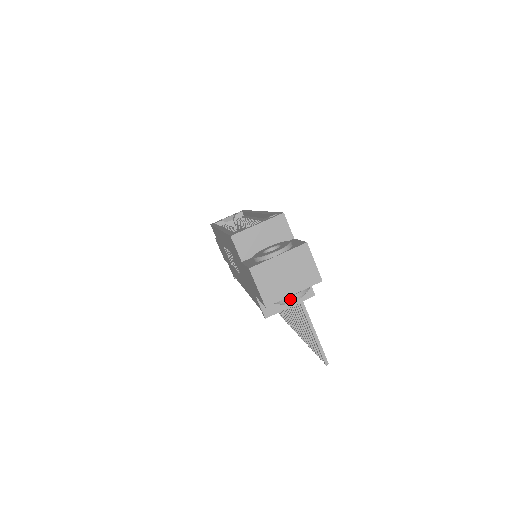
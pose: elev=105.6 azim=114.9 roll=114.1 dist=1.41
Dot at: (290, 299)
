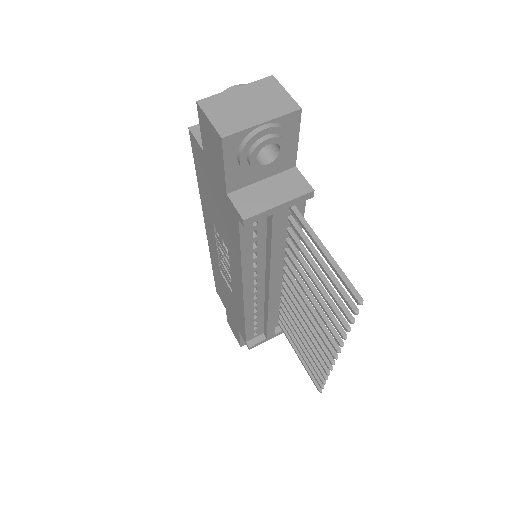
Dot at: (258, 130)
